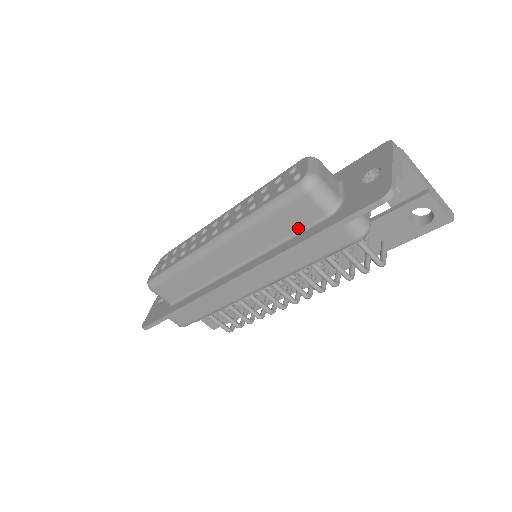
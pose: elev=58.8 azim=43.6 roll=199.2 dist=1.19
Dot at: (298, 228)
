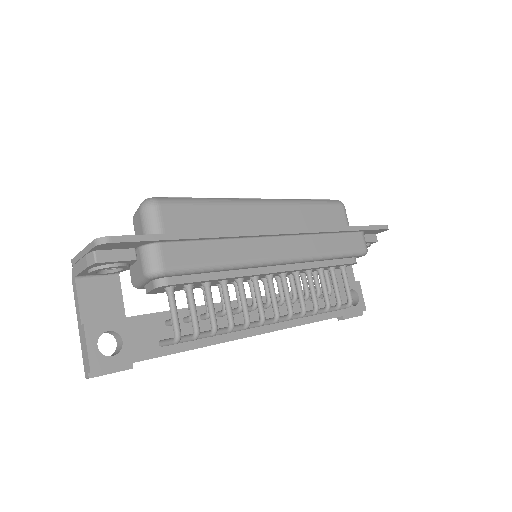
Dot at: (329, 226)
